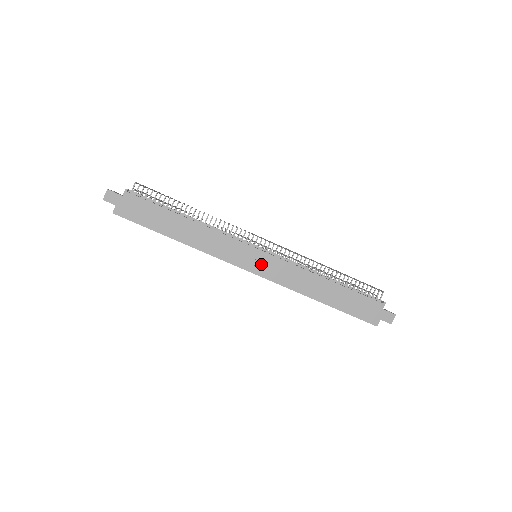
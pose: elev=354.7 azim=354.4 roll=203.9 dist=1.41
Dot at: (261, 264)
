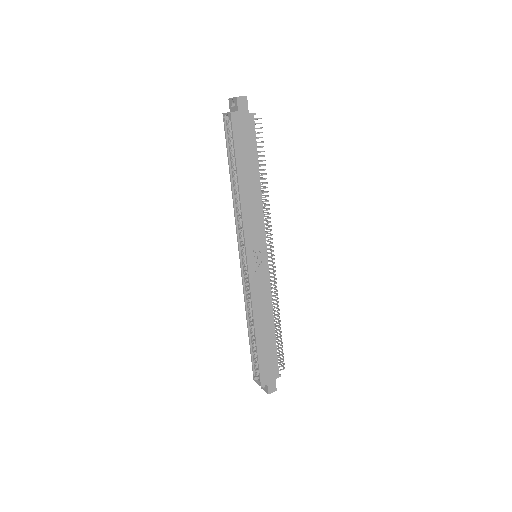
Dot at: (258, 265)
